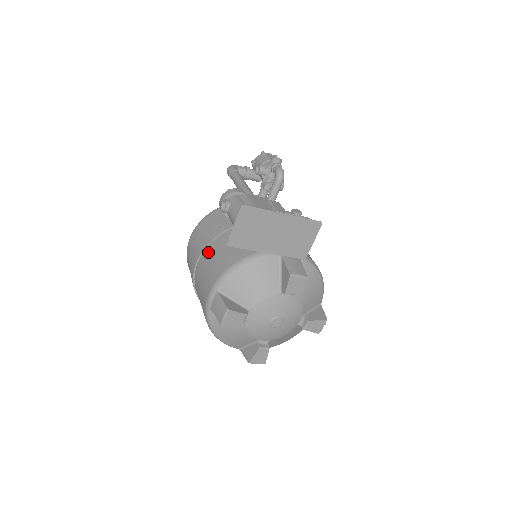
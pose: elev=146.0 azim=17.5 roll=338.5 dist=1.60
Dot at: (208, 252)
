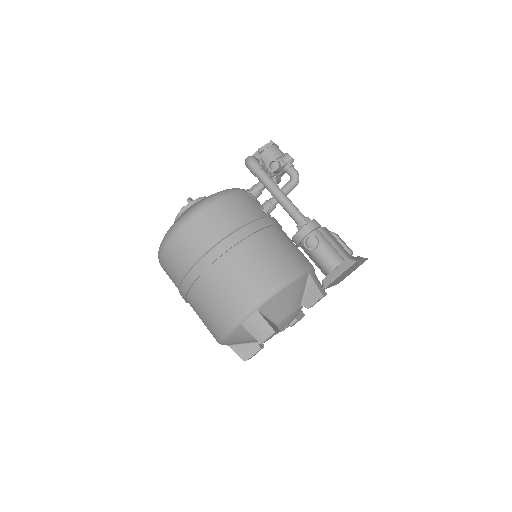
Dot at: (231, 259)
